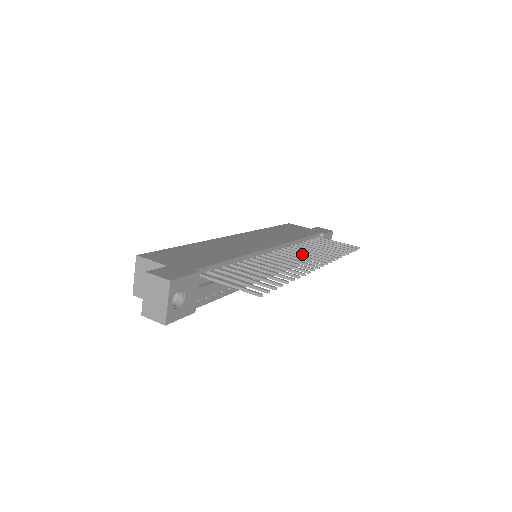
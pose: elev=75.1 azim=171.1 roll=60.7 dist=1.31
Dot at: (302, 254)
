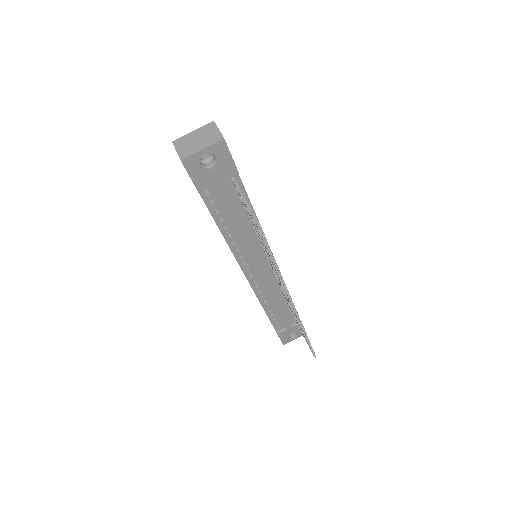
Dot at: occluded
